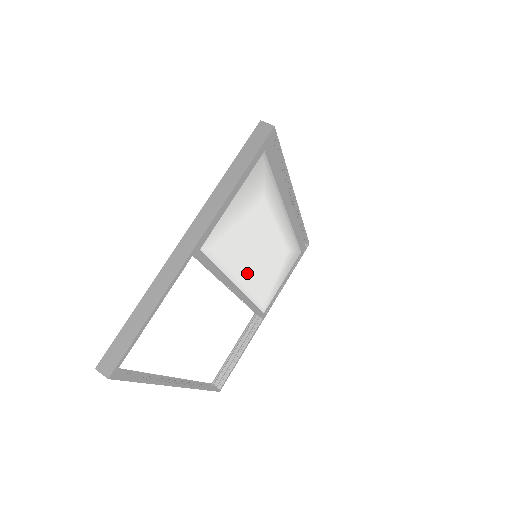
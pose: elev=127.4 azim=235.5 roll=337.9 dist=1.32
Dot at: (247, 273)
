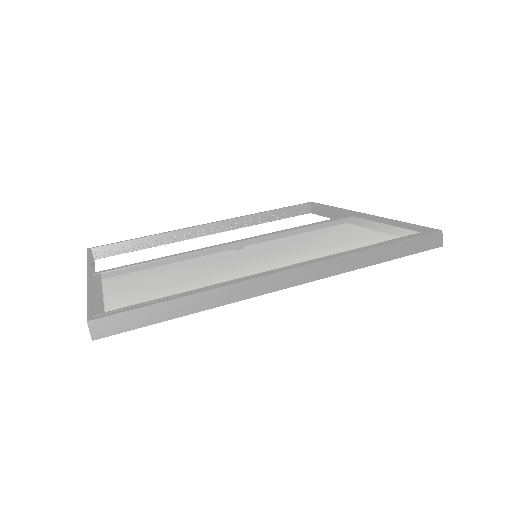
Dot at: occluded
